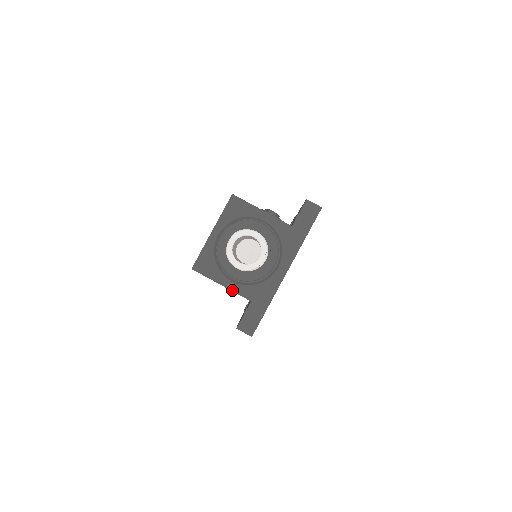
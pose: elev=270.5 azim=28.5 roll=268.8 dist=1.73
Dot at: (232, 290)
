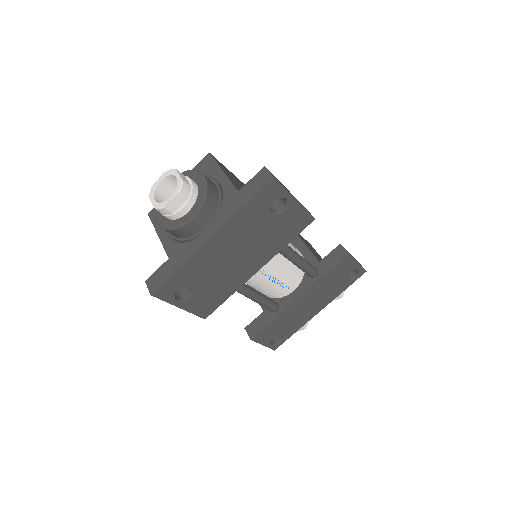
Dot at: (162, 242)
